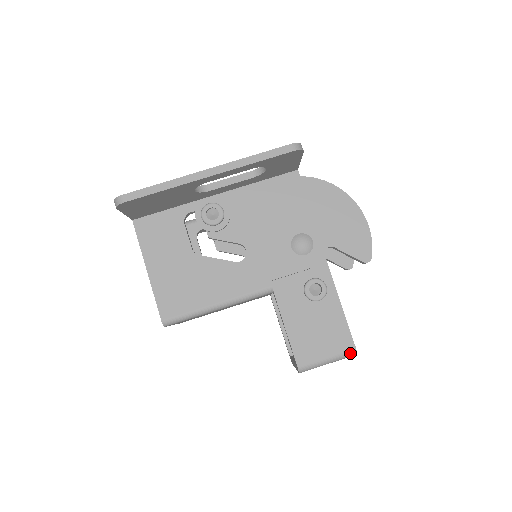
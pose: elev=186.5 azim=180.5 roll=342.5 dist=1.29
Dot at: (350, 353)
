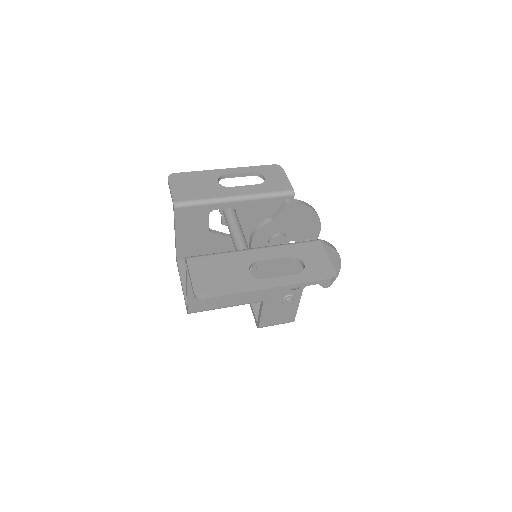
Dot at: occluded
